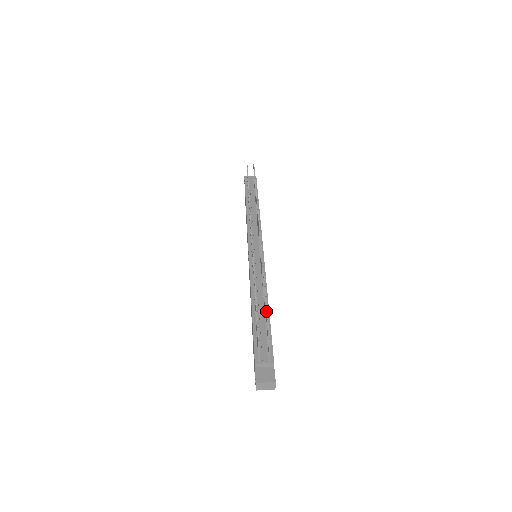
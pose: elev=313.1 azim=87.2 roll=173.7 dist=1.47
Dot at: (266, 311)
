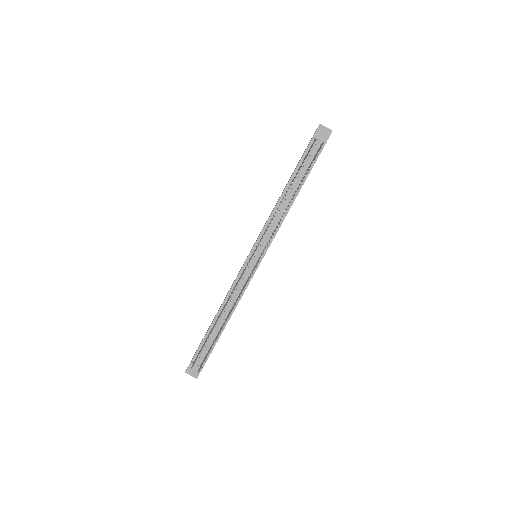
Dot at: (212, 345)
